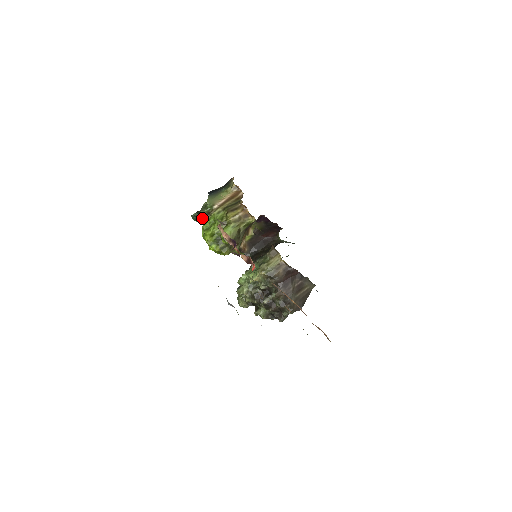
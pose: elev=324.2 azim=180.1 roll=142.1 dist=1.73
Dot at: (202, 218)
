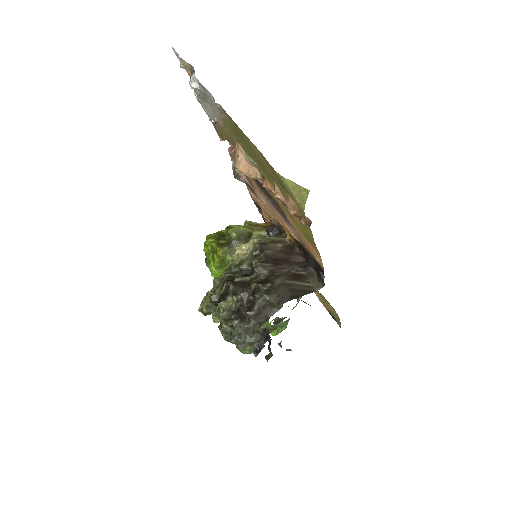
Dot at: occluded
